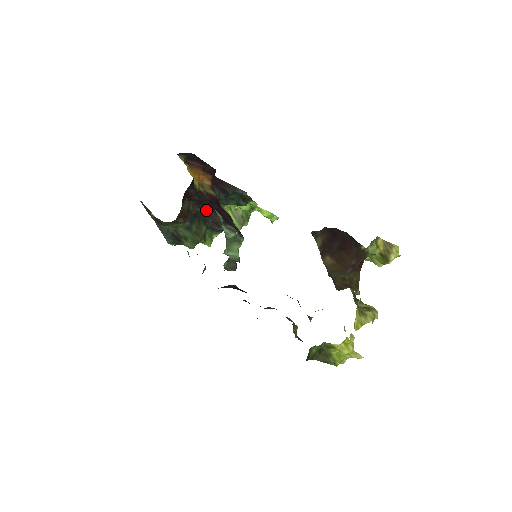
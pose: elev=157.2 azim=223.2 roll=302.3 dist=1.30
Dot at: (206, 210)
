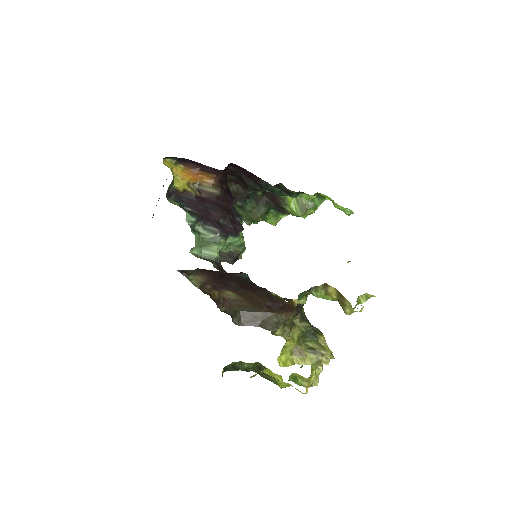
Dot at: (266, 192)
